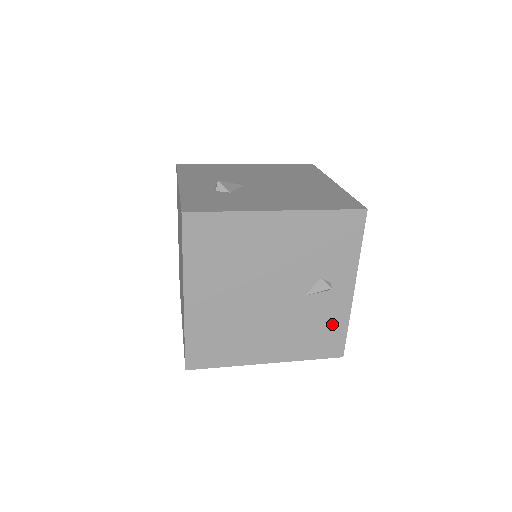
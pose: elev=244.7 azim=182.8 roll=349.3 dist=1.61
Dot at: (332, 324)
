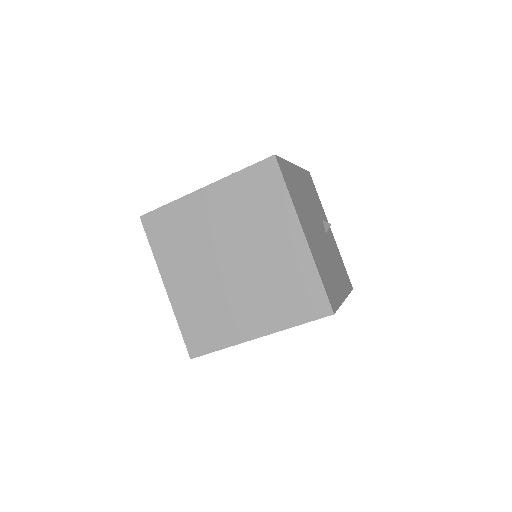
Dot at: (340, 259)
